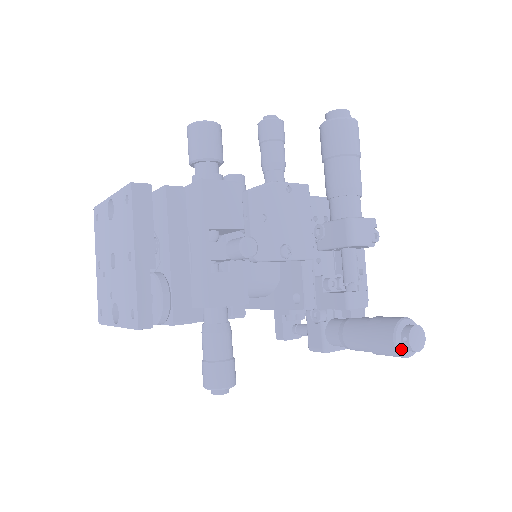
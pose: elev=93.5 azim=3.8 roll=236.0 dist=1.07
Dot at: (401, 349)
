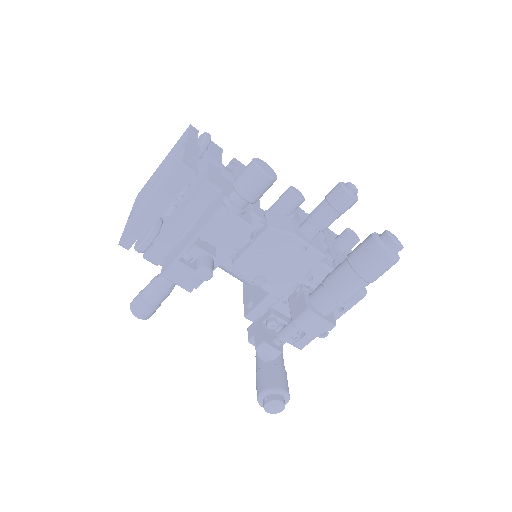
Dot at: (261, 400)
